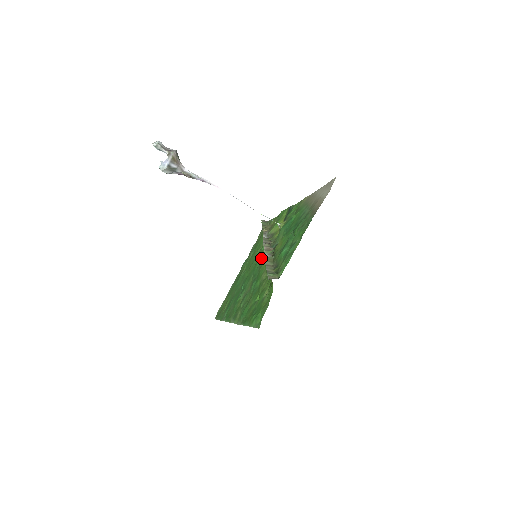
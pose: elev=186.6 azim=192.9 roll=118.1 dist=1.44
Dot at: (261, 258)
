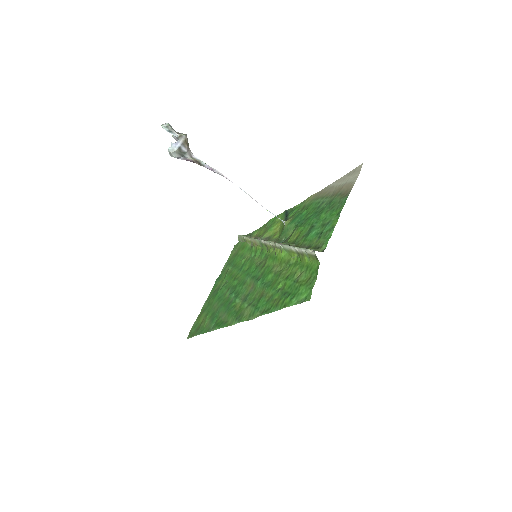
Dot at: (257, 261)
